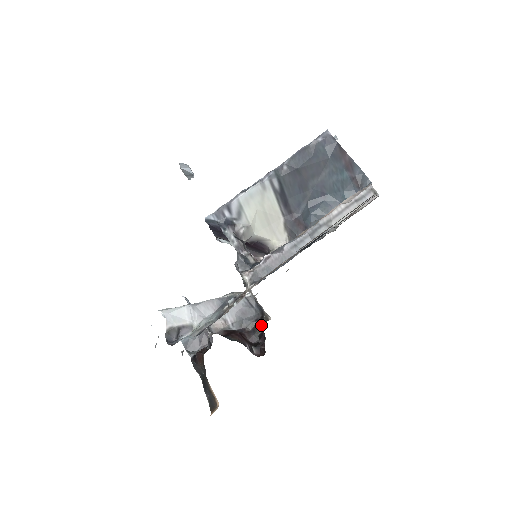
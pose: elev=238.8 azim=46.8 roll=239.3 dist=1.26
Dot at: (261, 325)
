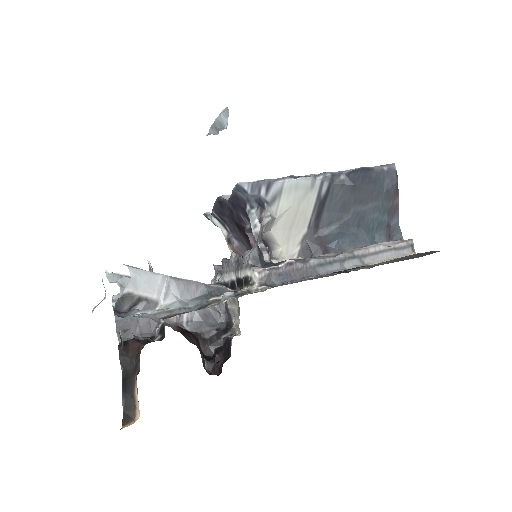
Dot at: (223, 337)
